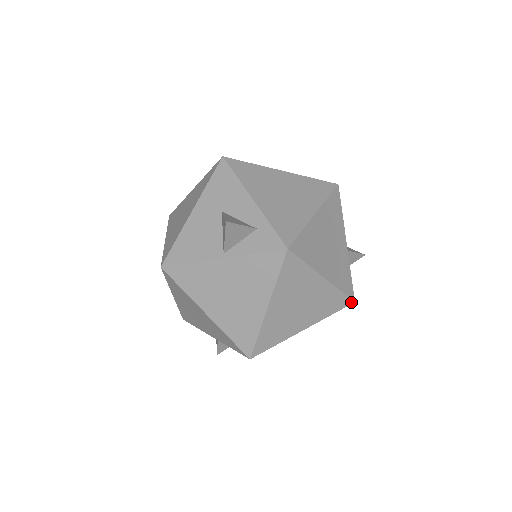
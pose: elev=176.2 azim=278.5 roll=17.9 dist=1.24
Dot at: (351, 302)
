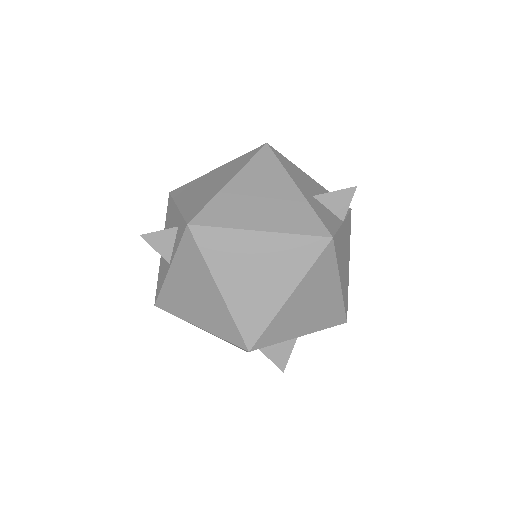
Dot at: (327, 240)
